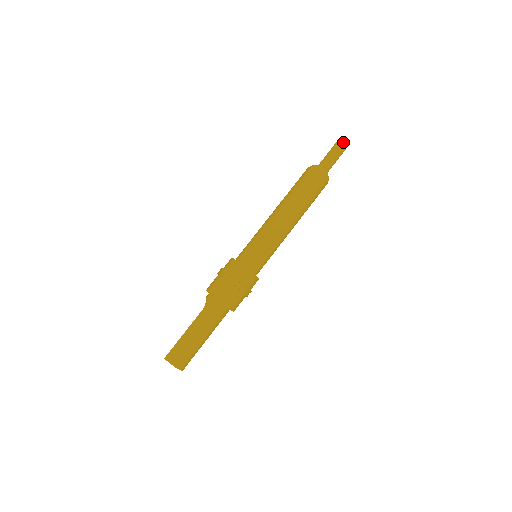
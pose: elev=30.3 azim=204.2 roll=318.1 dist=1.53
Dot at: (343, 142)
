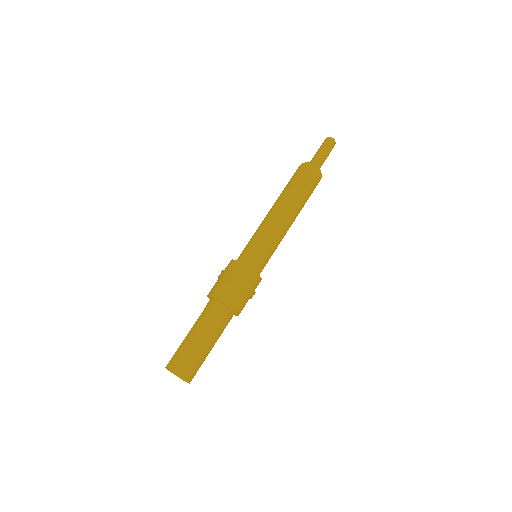
Dot at: (329, 138)
